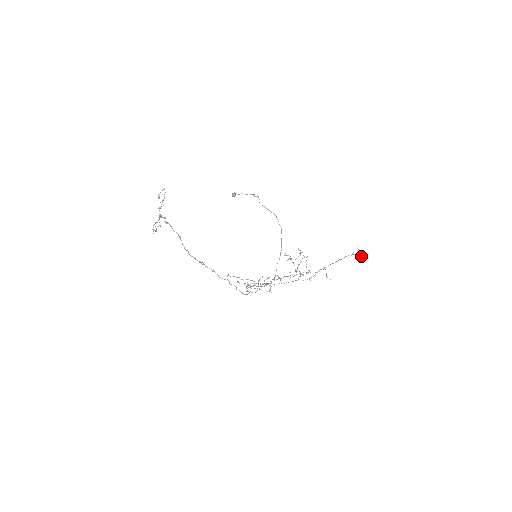
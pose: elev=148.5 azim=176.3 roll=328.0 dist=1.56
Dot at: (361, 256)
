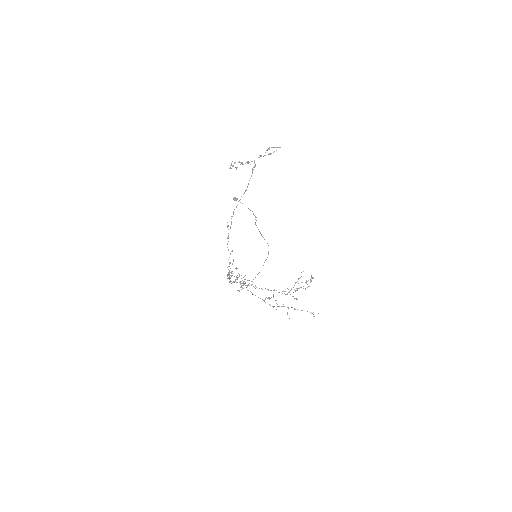
Dot at: occluded
